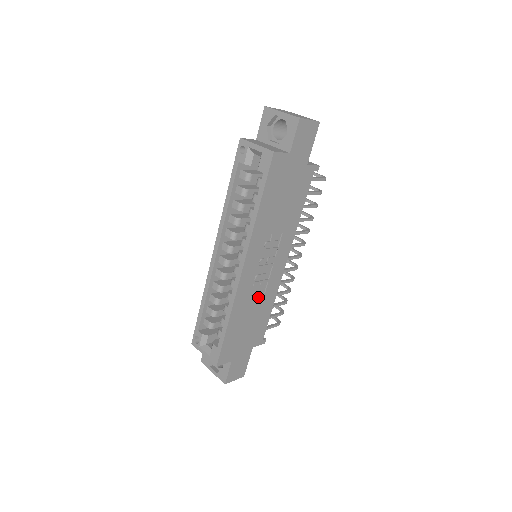
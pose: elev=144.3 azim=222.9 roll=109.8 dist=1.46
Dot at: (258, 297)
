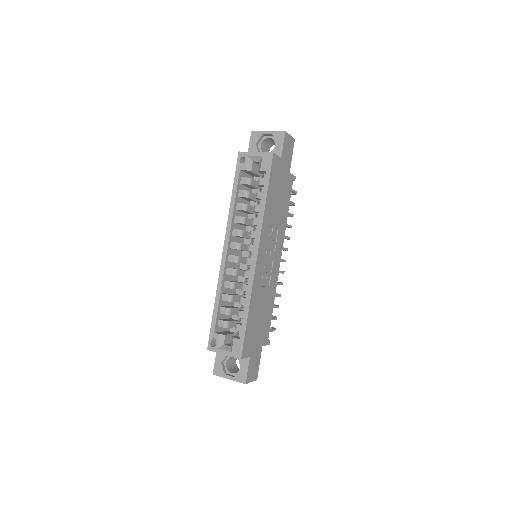
Dot at: (265, 289)
